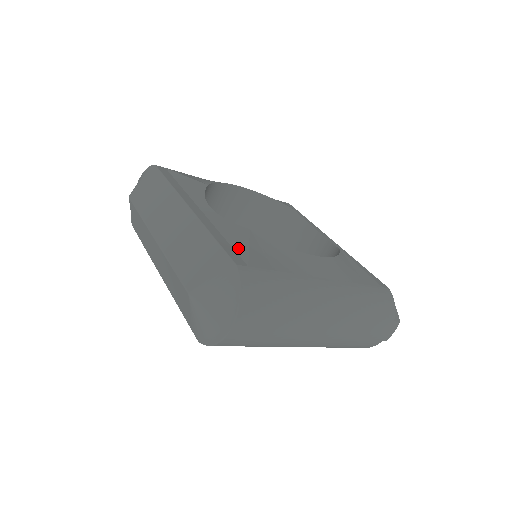
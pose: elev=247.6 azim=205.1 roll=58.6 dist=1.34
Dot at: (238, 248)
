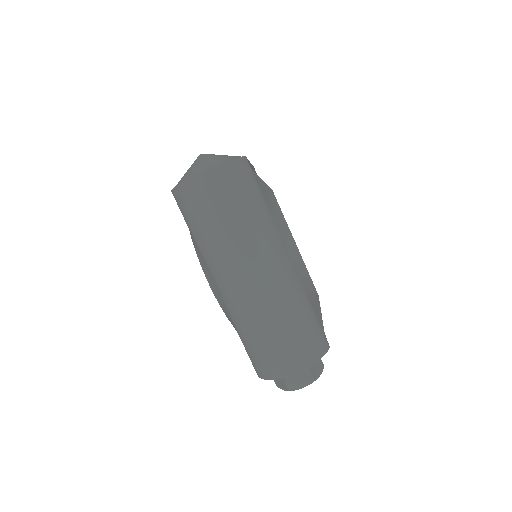
Dot at: occluded
